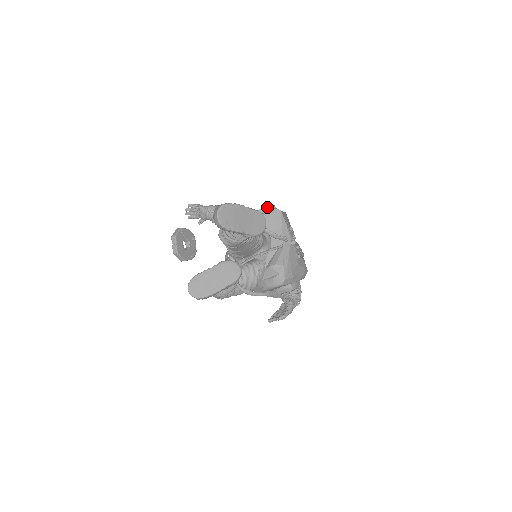
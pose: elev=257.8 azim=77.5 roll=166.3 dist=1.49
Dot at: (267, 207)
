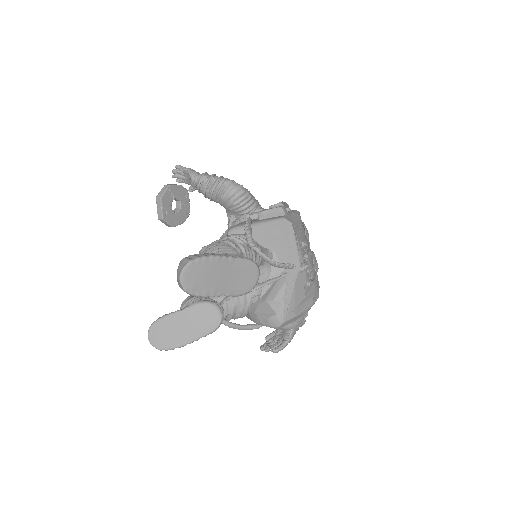
Dot at: (274, 210)
